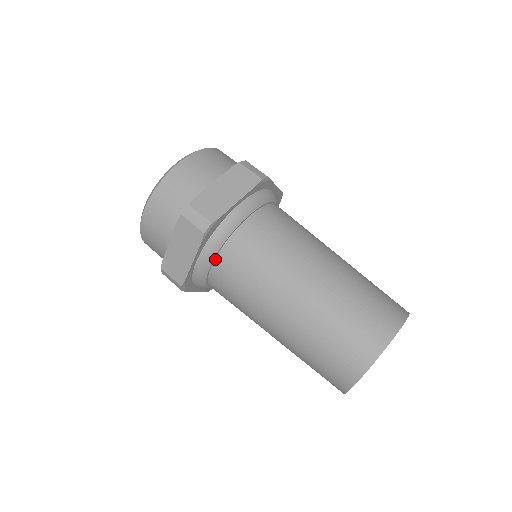
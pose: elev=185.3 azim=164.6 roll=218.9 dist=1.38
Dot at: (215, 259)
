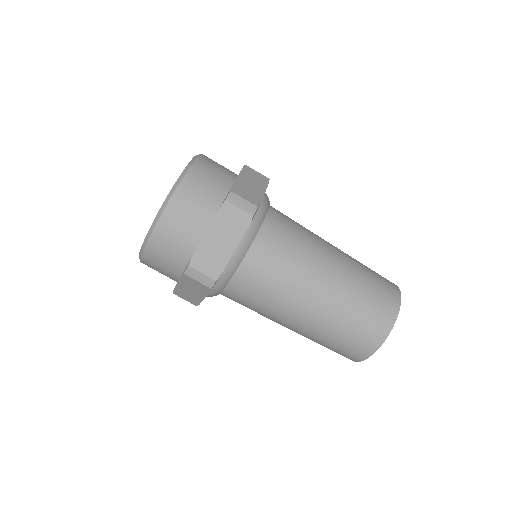
Dot at: (249, 248)
